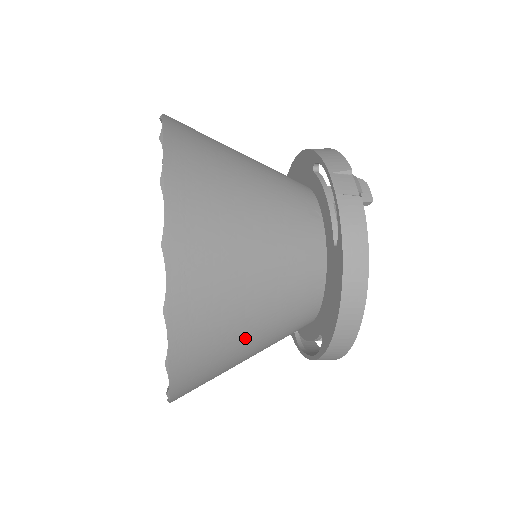
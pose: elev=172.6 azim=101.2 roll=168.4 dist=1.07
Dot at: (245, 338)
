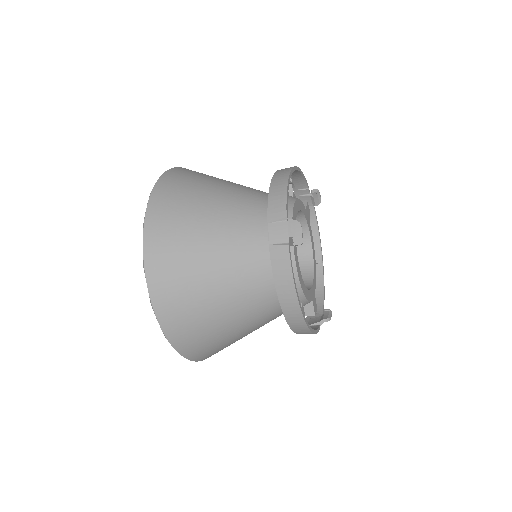
Dot at: (233, 333)
